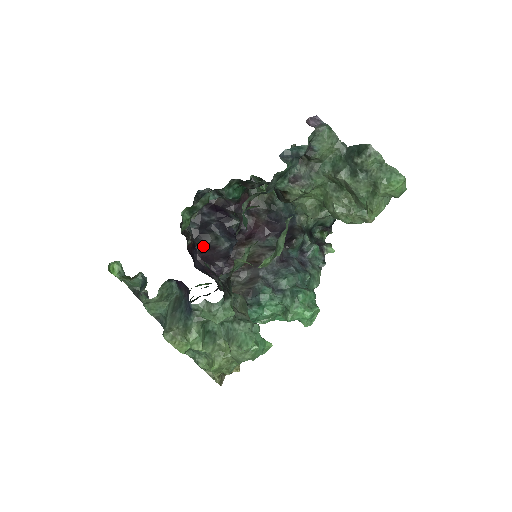
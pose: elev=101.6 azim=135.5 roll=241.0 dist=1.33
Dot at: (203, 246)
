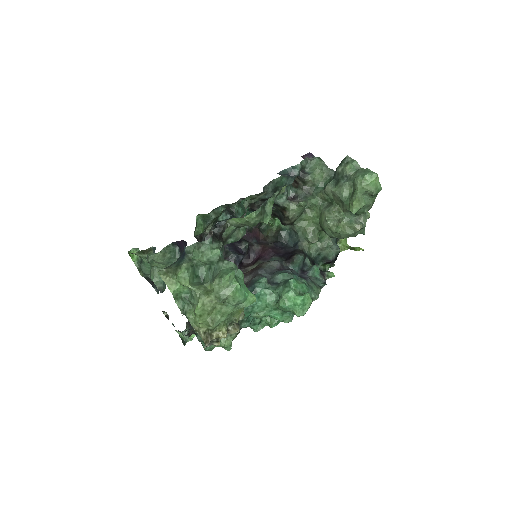
Dot at: occluded
